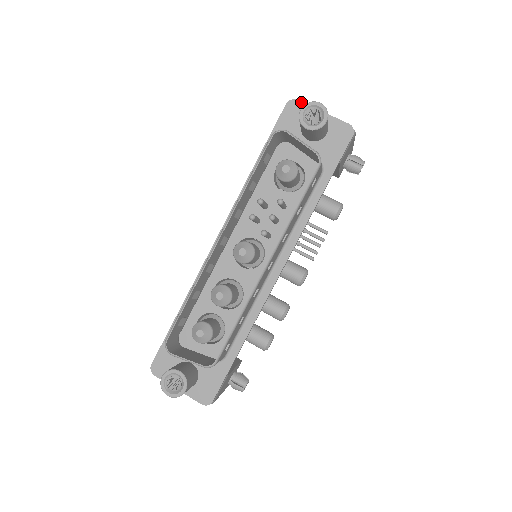
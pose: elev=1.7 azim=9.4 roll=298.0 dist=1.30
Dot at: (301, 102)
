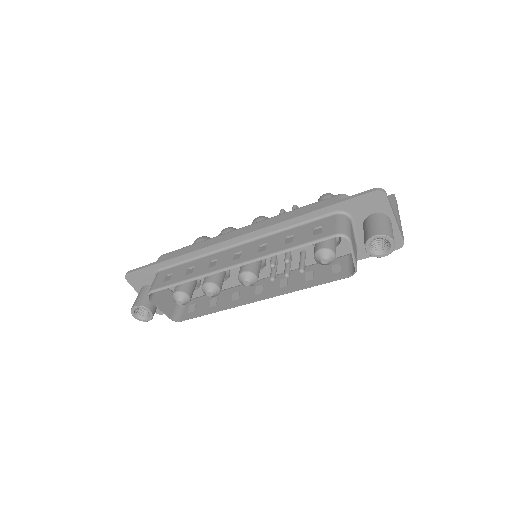
Dot at: (387, 199)
